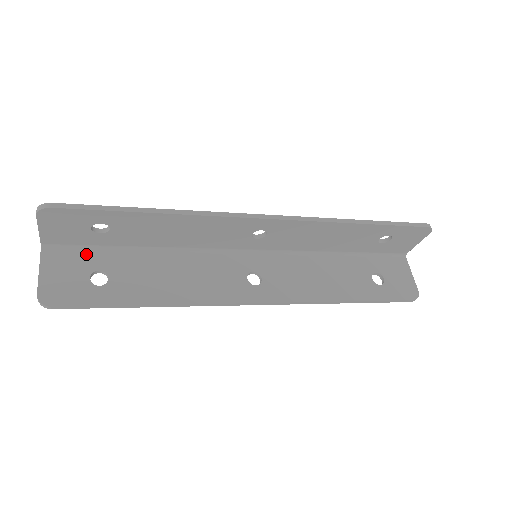
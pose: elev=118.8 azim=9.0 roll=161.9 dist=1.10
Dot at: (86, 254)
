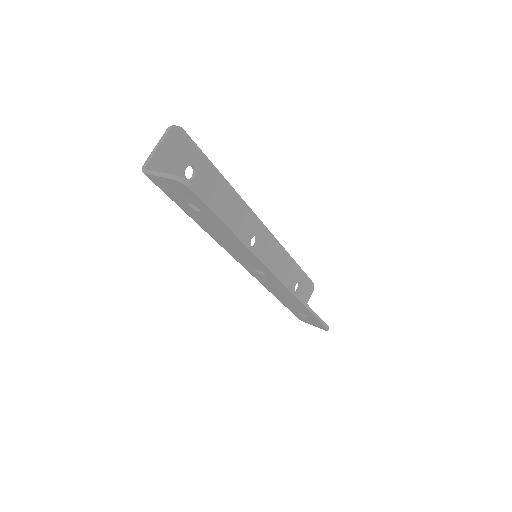
Dot at: occluded
